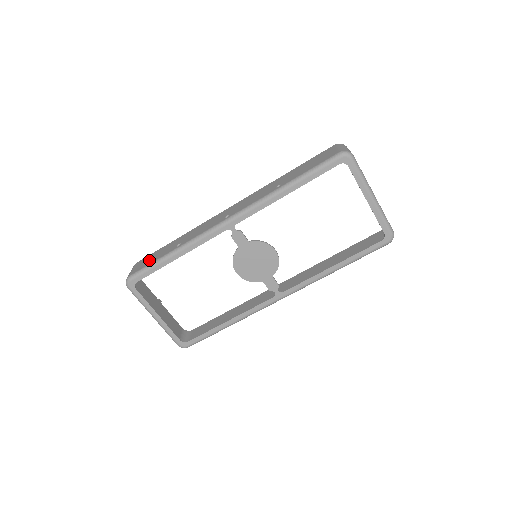
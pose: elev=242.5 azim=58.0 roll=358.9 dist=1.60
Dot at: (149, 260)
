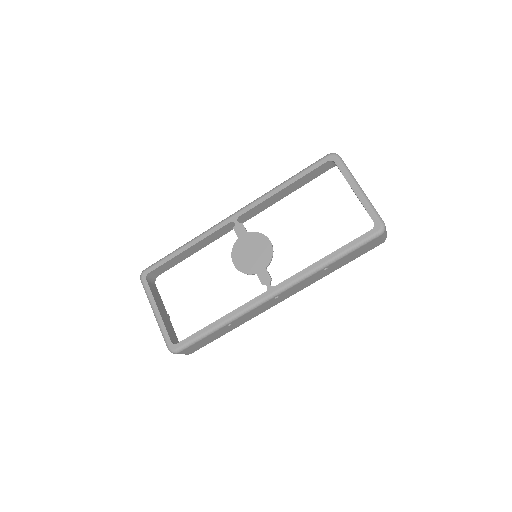
Dot at: occluded
